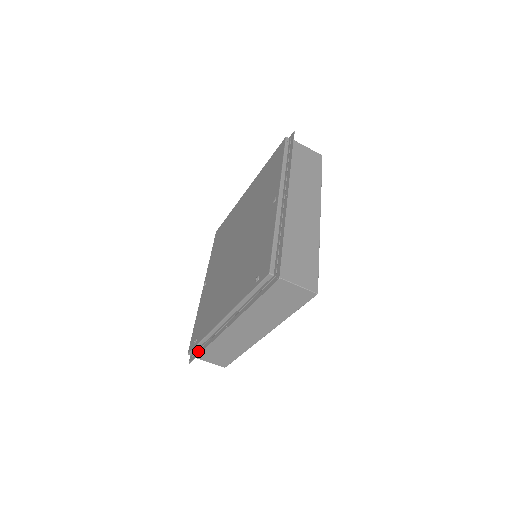
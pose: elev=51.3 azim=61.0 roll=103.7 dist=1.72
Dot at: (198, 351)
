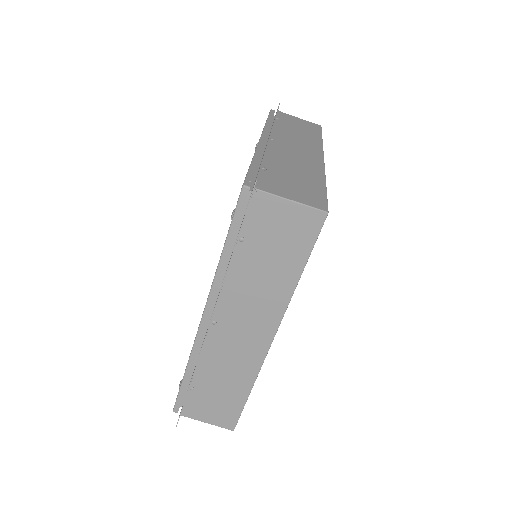
Dot at: occluded
